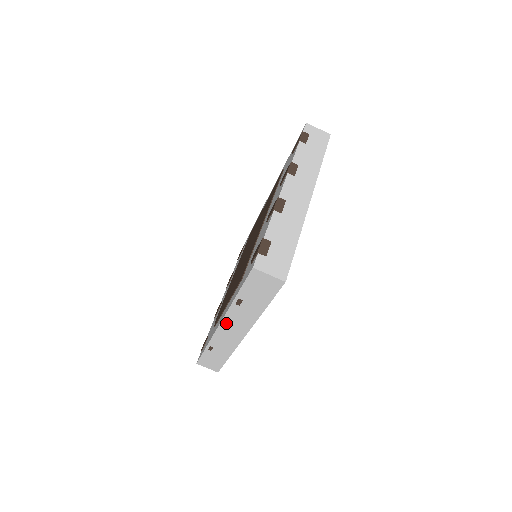
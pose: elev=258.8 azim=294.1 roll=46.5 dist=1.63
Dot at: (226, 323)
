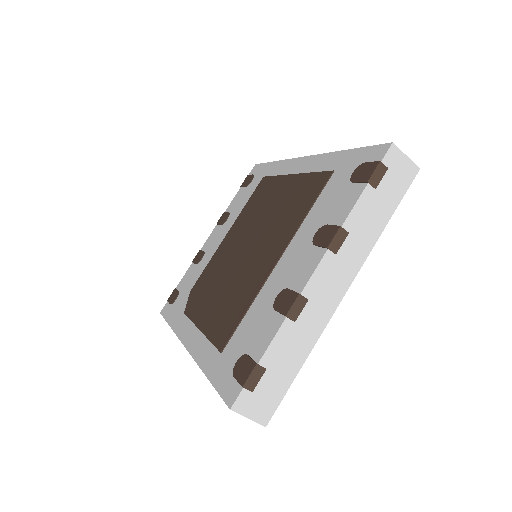
Dot at: occluded
